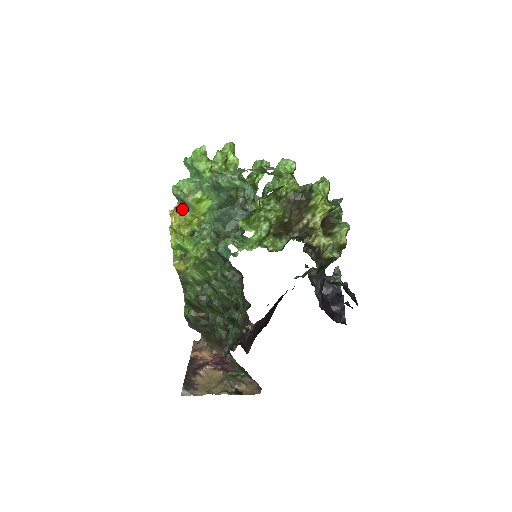
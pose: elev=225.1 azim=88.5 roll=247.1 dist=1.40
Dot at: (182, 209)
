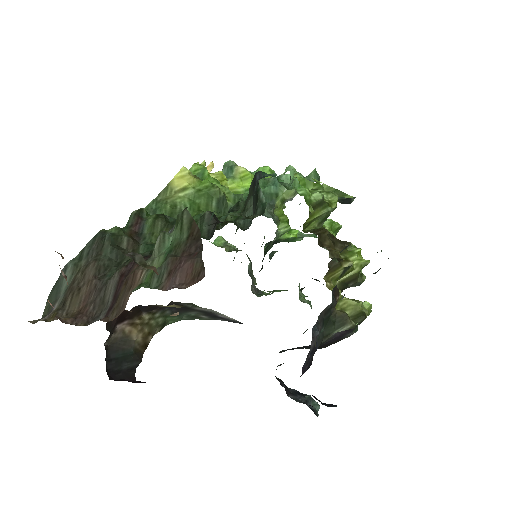
Dot at: occluded
